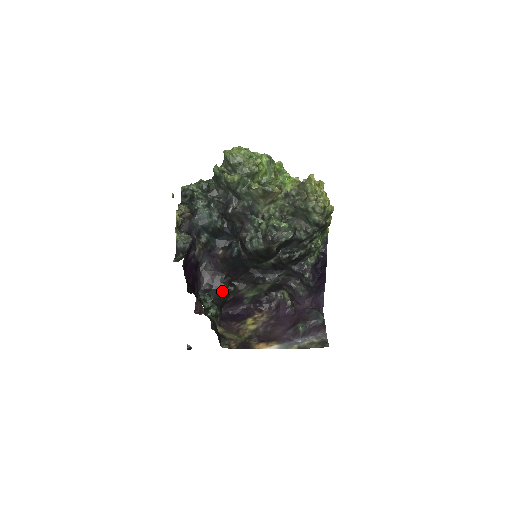
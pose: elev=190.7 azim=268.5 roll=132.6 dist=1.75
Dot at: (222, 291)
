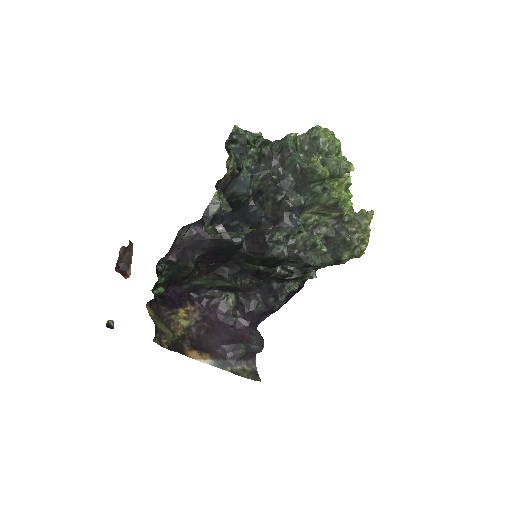
Dot at: (185, 271)
